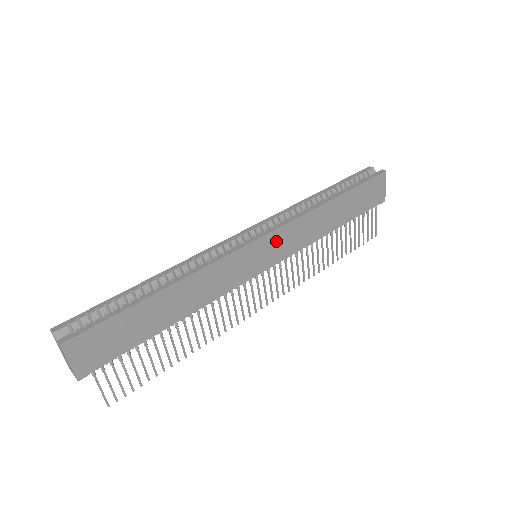
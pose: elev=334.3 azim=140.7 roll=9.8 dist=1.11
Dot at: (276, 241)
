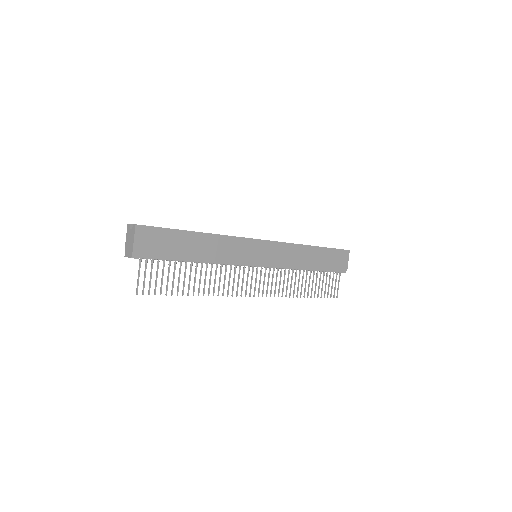
Dot at: (271, 249)
